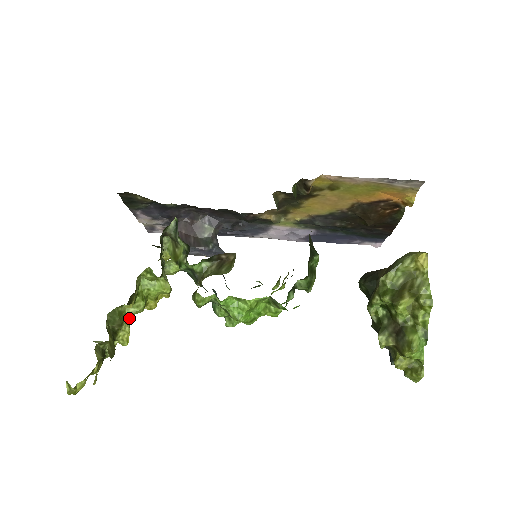
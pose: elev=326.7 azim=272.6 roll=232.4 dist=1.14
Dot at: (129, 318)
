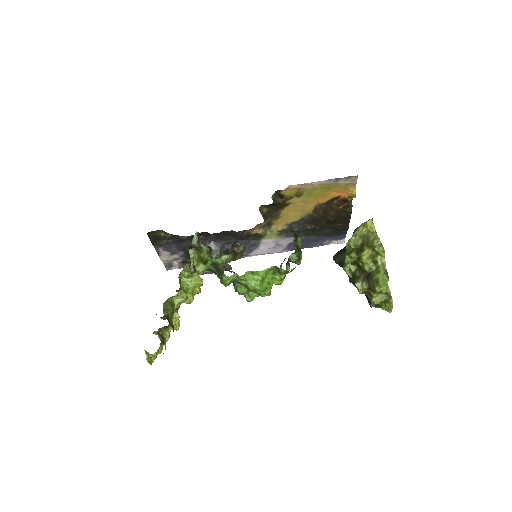
Dot at: occluded
